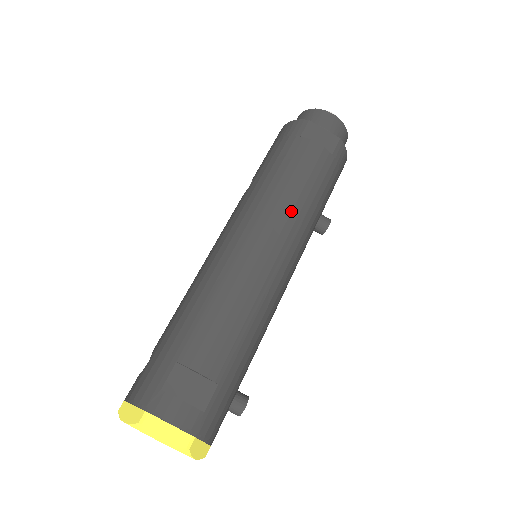
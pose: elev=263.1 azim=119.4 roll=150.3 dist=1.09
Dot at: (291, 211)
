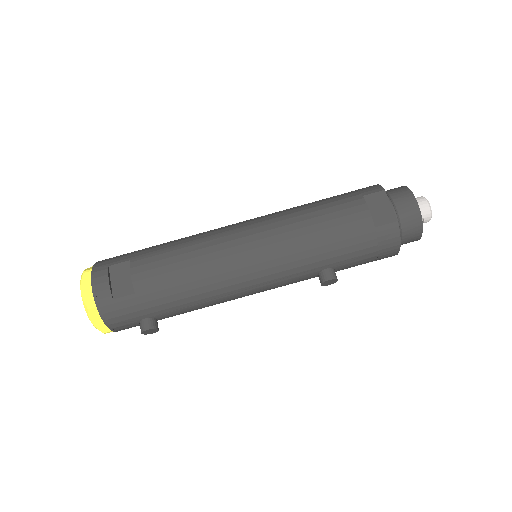
Dot at: (291, 238)
